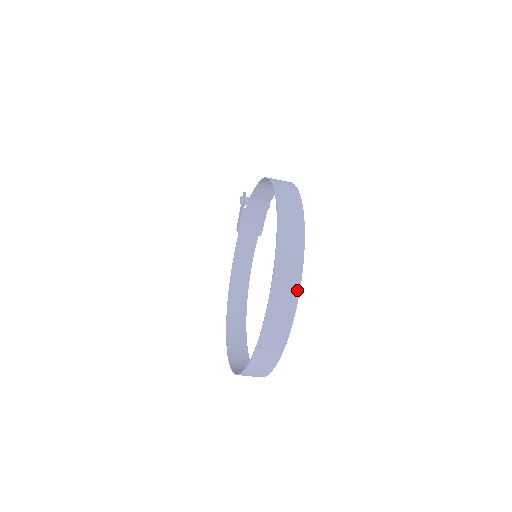
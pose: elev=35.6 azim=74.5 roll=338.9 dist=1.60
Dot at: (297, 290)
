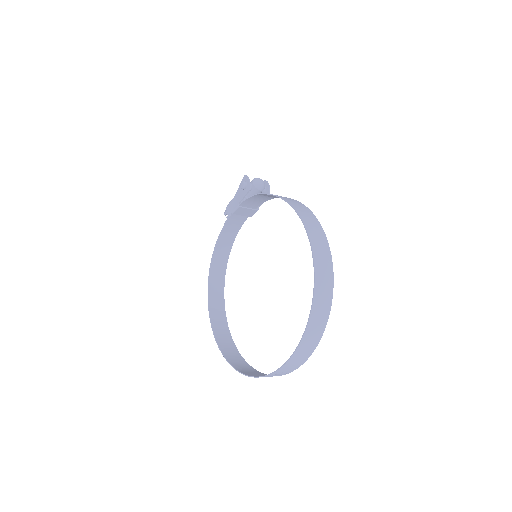
Dot at: (317, 343)
